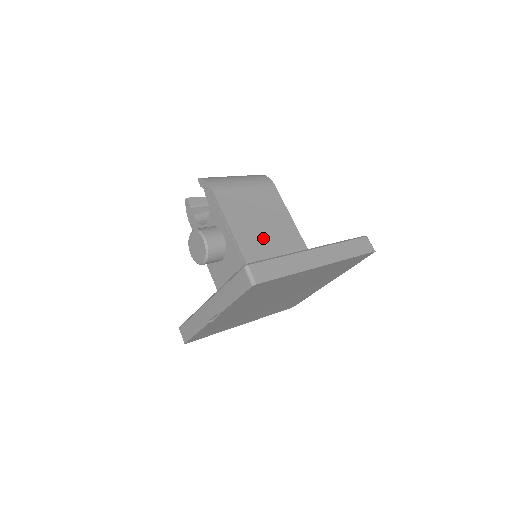
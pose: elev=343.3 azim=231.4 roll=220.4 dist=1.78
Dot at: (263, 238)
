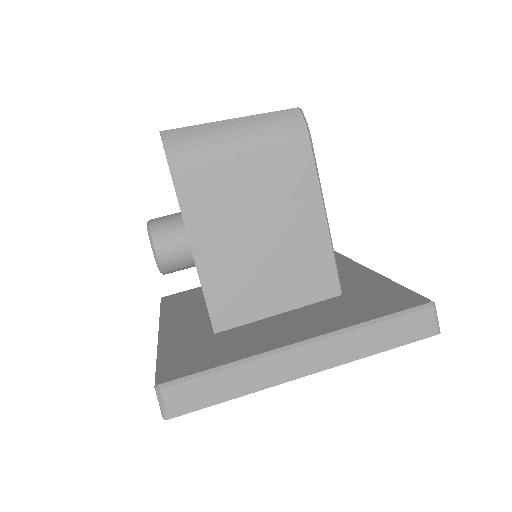
Dot at: (252, 260)
